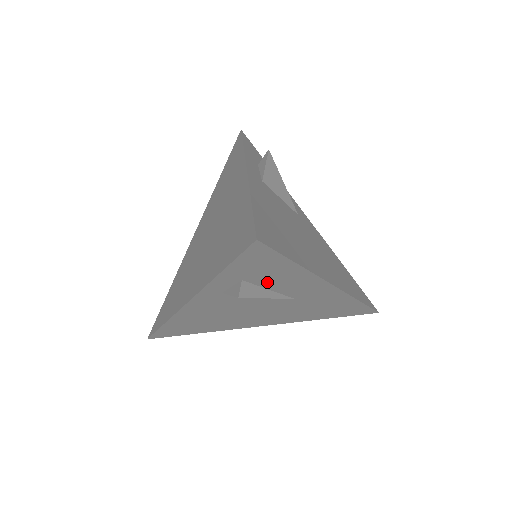
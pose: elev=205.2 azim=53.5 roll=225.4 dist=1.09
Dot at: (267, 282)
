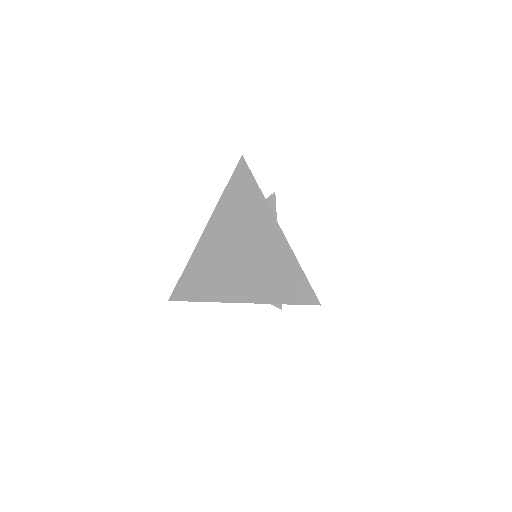
Dot at: occluded
